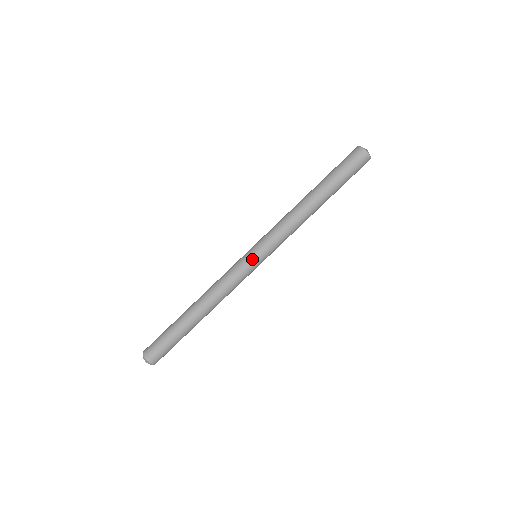
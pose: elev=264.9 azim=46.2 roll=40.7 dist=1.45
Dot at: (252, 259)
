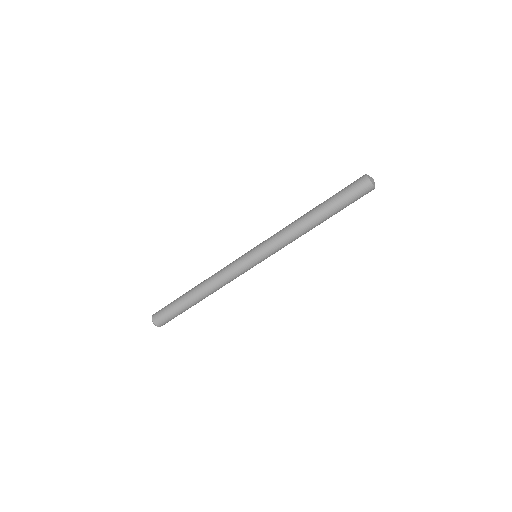
Dot at: (254, 263)
